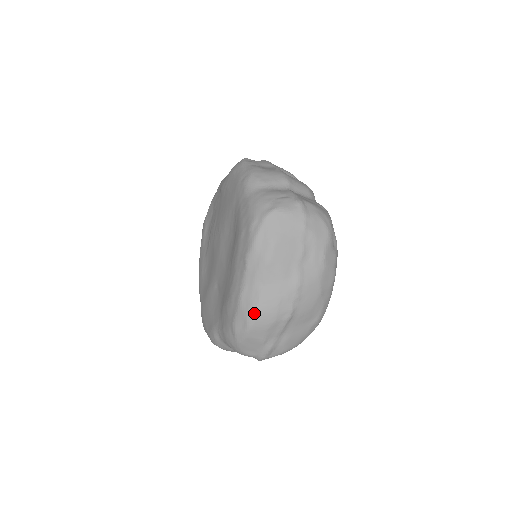
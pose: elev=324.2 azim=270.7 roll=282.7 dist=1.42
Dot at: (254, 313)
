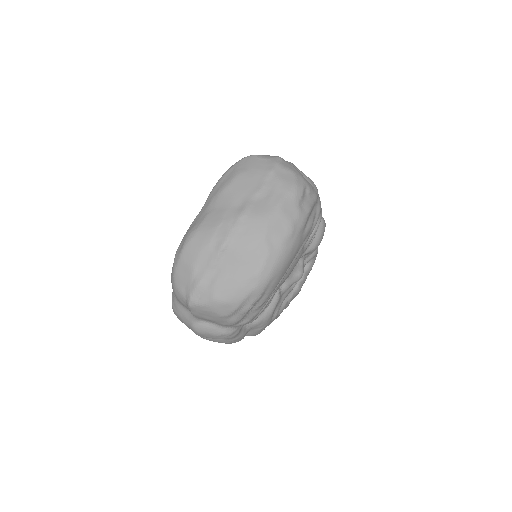
Dot at: (194, 231)
